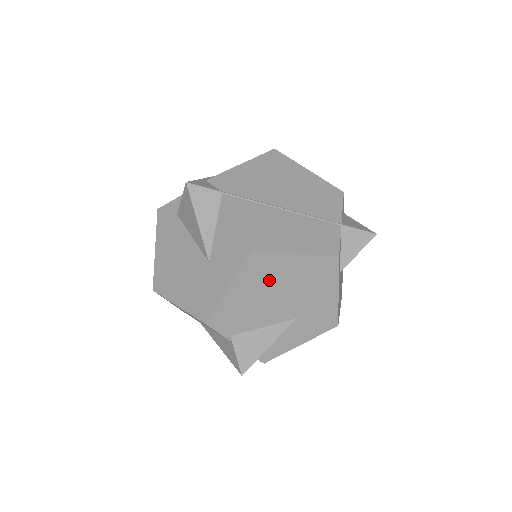
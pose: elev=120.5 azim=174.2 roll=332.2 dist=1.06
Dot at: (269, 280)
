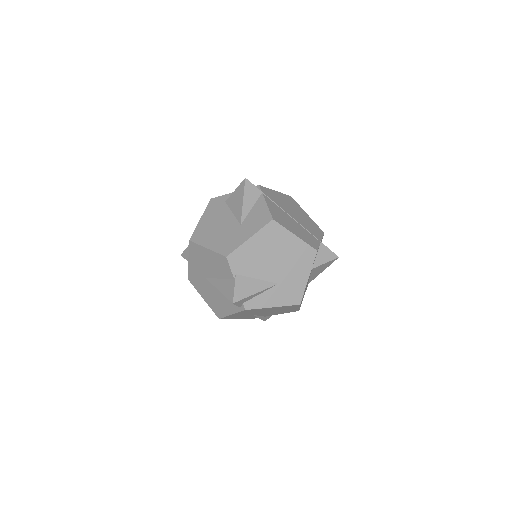
Dot at: (274, 245)
